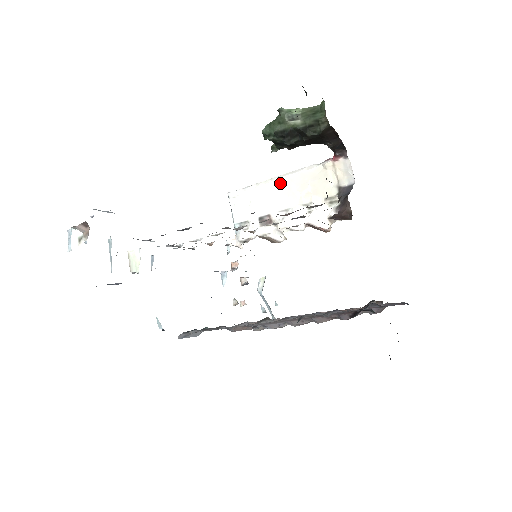
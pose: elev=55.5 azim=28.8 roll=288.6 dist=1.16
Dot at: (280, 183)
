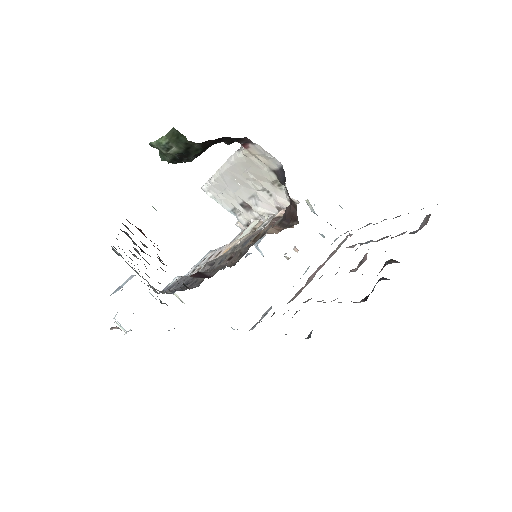
Dot at: (226, 175)
